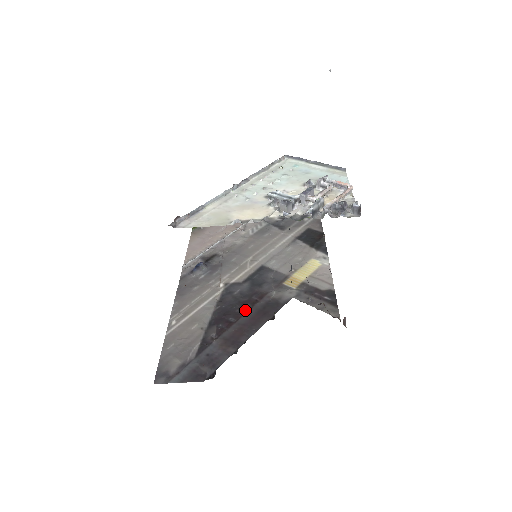
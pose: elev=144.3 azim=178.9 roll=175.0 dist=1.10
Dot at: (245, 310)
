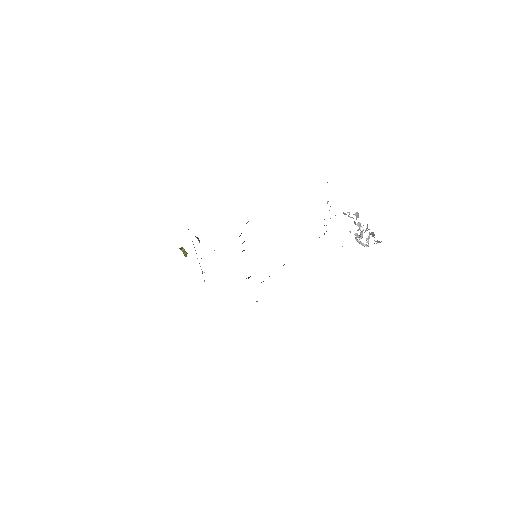
Dot at: occluded
